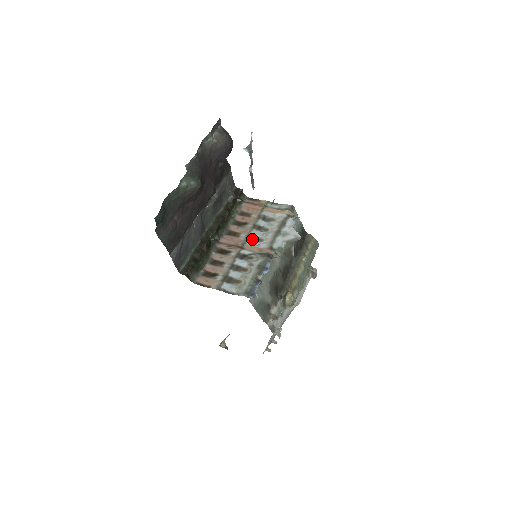
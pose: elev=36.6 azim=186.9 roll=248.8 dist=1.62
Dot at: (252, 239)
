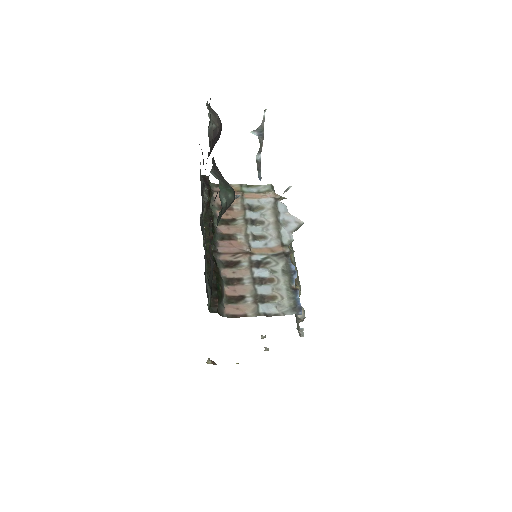
Dot at: (254, 238)
